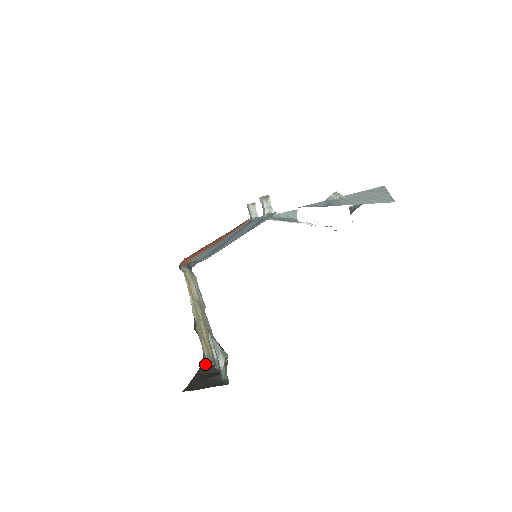
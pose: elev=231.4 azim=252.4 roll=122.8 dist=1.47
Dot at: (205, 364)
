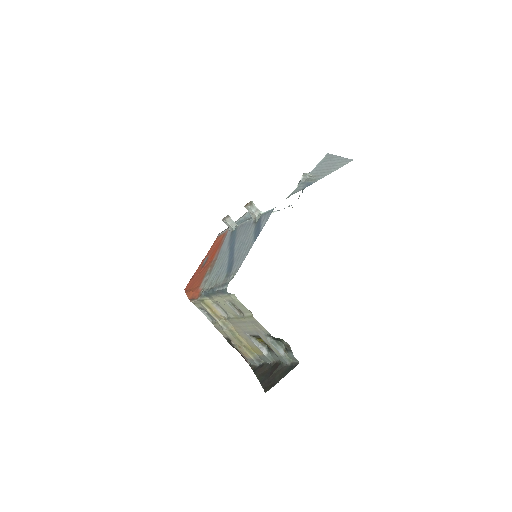
Dot at: (255, 366)
